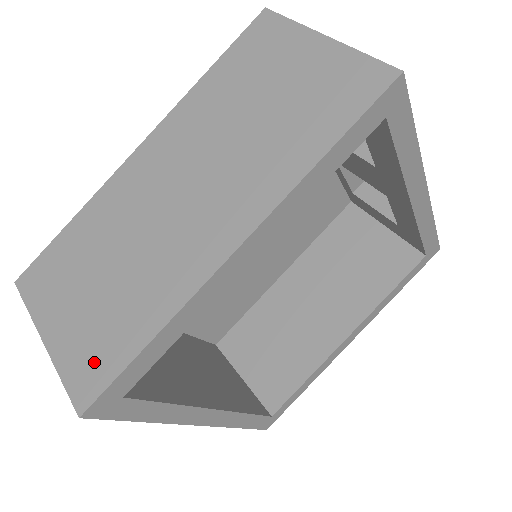
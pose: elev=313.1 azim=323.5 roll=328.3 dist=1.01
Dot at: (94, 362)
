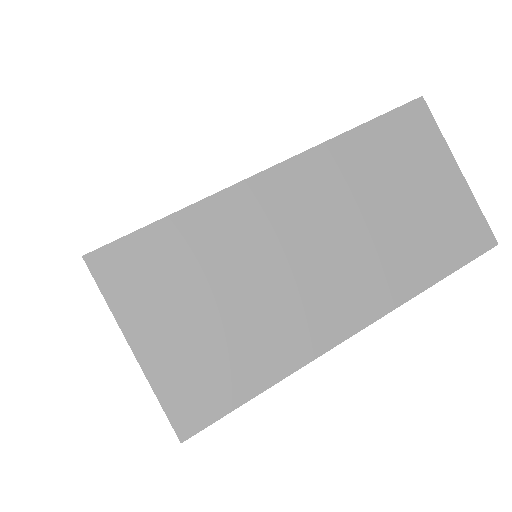
Dot at: (202, 392)
